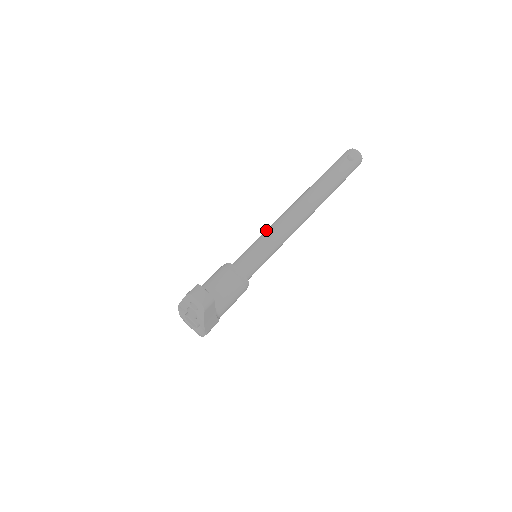
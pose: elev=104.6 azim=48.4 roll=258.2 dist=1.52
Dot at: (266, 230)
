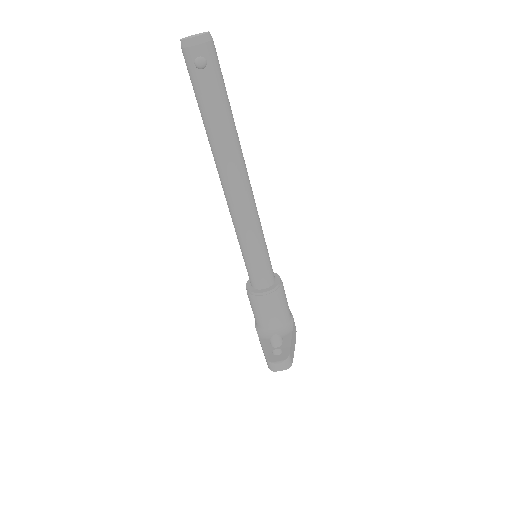
Dot at: occluded
